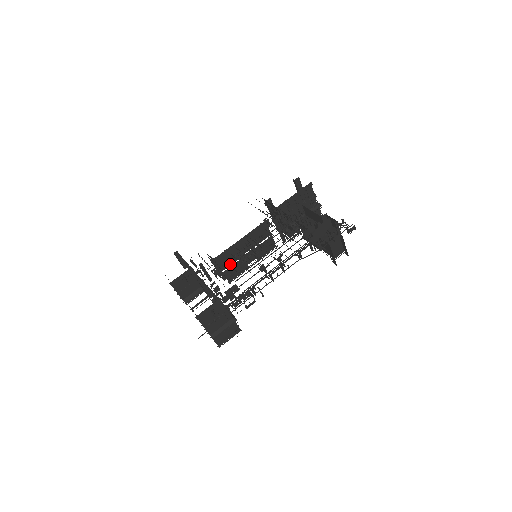
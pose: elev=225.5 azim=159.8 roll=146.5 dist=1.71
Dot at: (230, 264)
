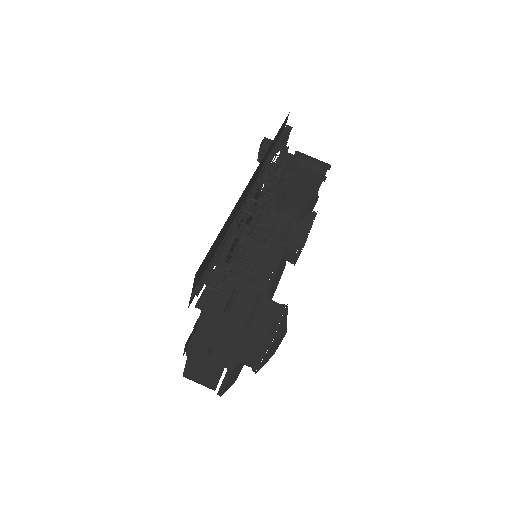
Dot at: occluded
